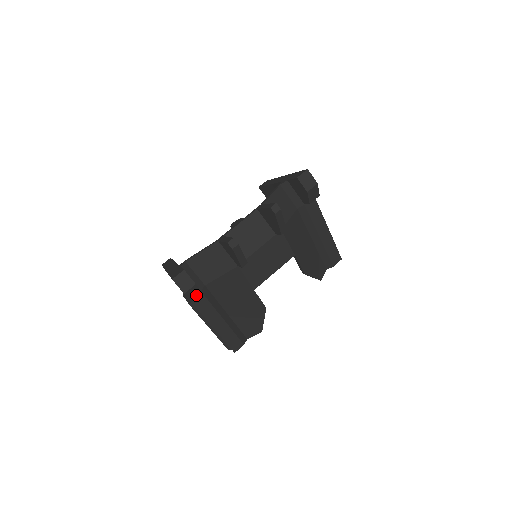
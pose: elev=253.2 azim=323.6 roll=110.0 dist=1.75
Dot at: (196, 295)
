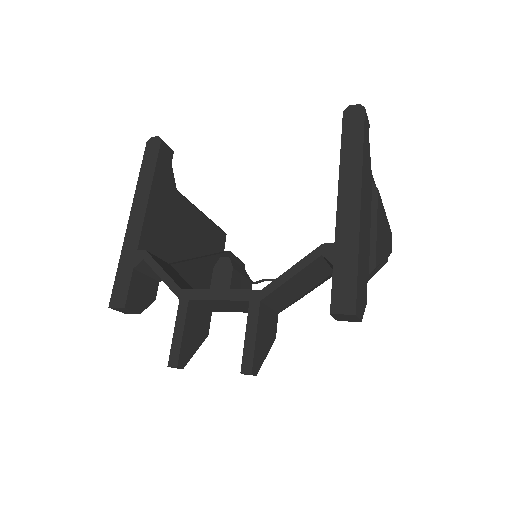
Dot at: occluded
